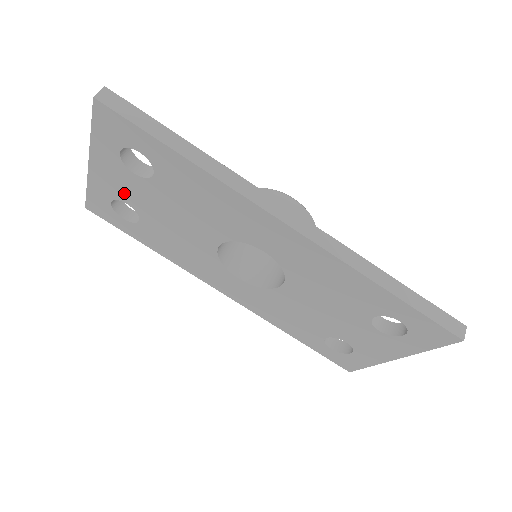
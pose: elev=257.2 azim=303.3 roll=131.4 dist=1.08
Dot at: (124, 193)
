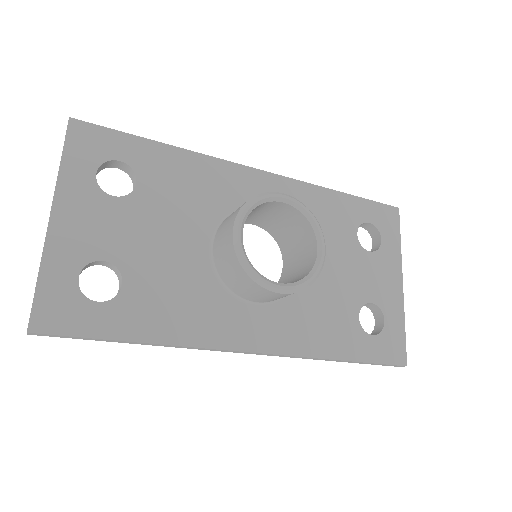
Dot at: occluded
